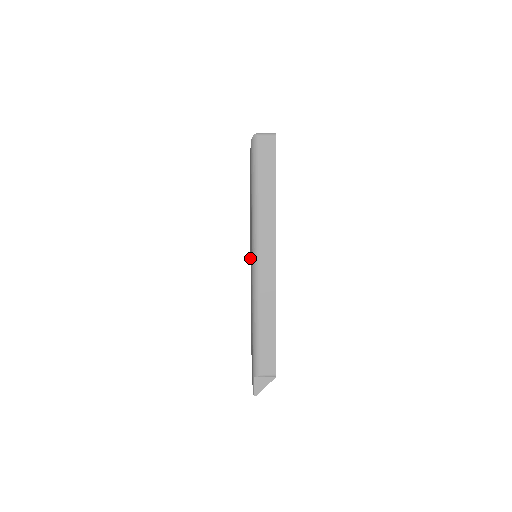
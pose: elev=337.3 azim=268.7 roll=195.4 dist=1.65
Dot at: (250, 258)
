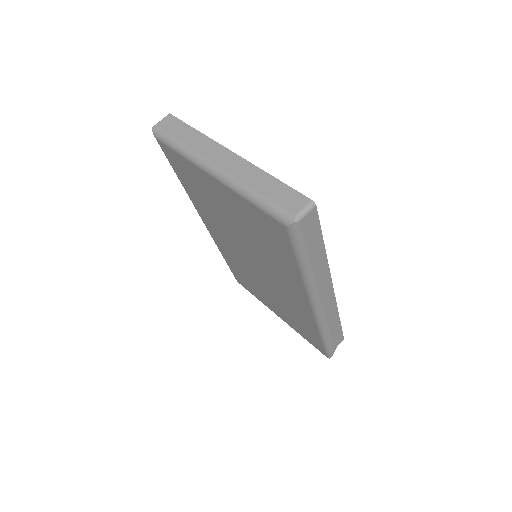
Dot at: occluded
